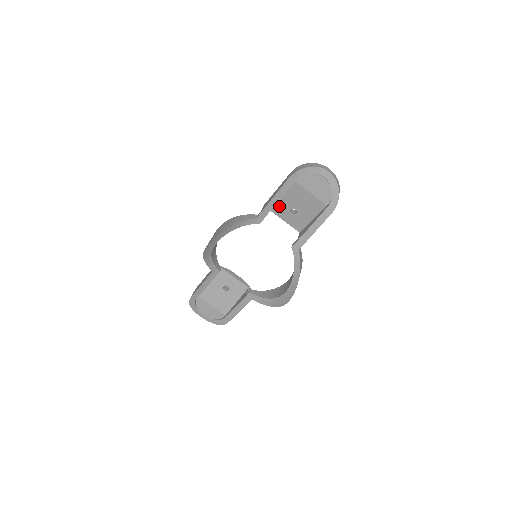
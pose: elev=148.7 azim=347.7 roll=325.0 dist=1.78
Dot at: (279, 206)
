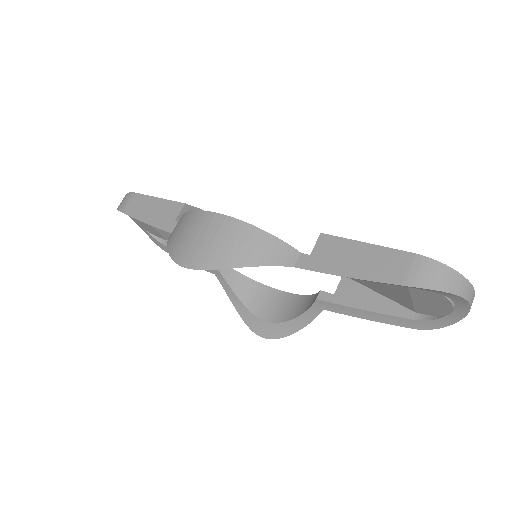
Dot at: occluded
